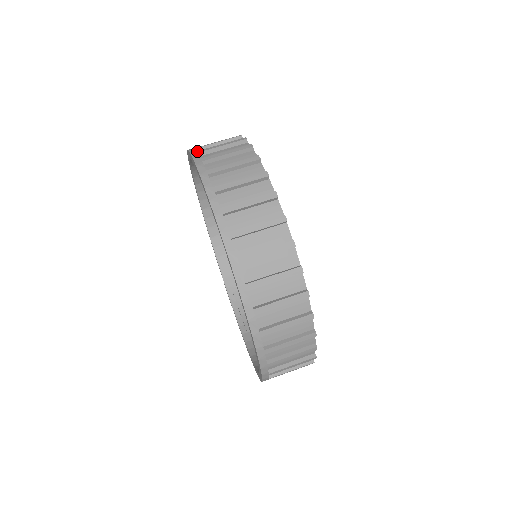
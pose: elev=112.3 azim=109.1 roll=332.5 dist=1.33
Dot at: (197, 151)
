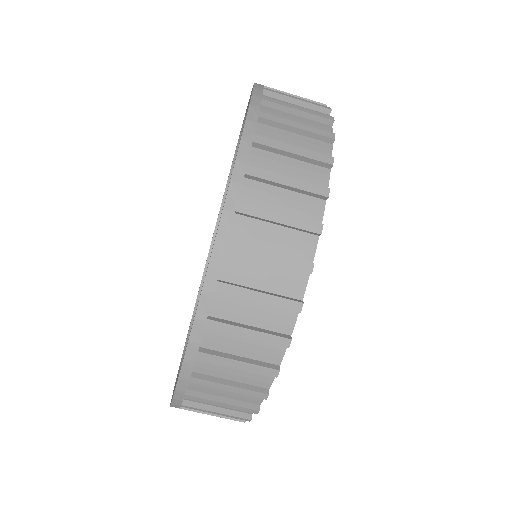
Dot at: (263, 85)
